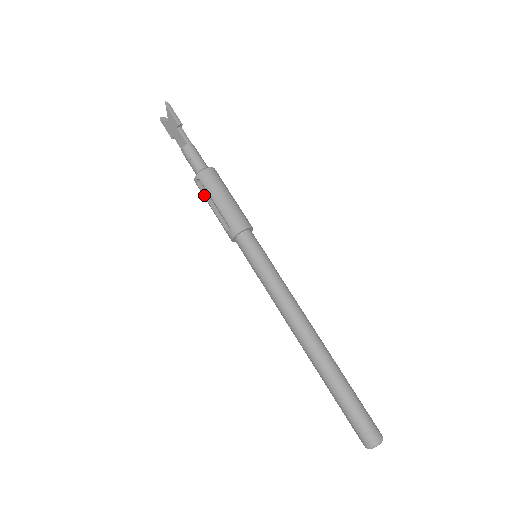
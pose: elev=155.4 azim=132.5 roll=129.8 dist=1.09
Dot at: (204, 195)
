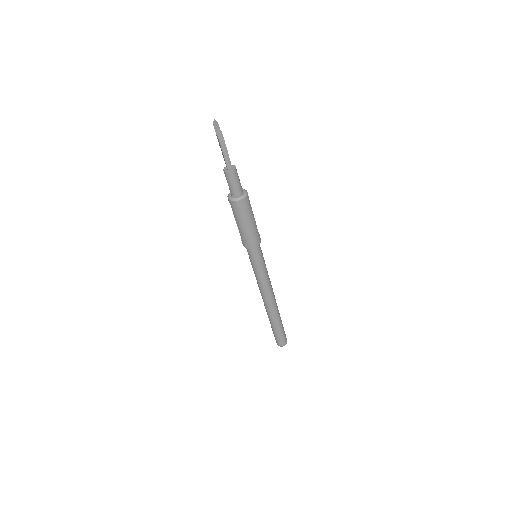
Dot at: occluded
